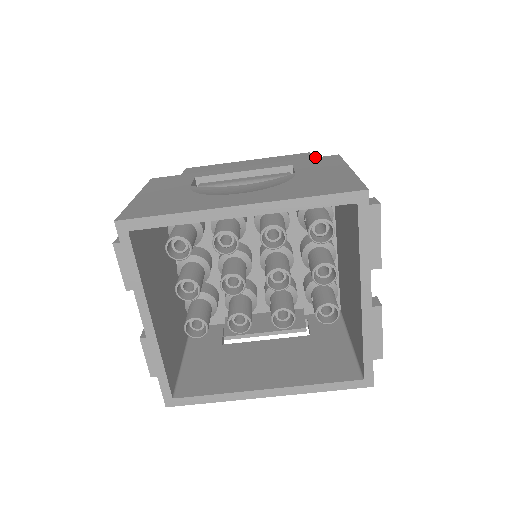
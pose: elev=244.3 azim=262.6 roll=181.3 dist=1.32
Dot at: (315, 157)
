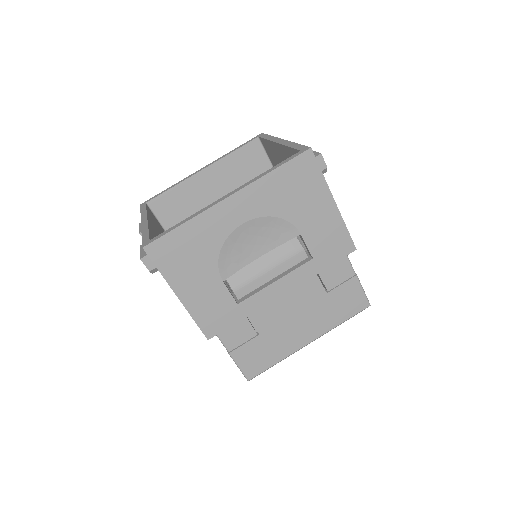
Dot at: occluded
